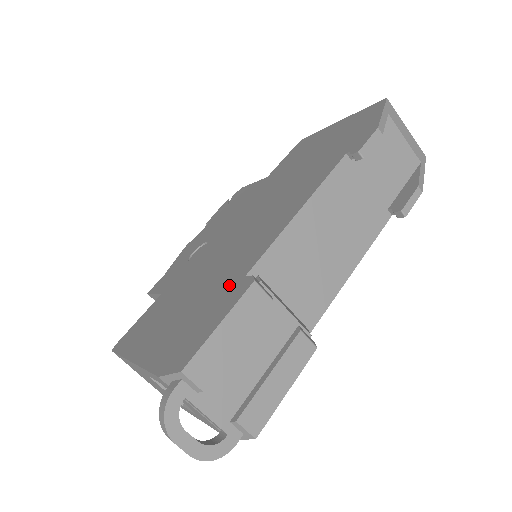
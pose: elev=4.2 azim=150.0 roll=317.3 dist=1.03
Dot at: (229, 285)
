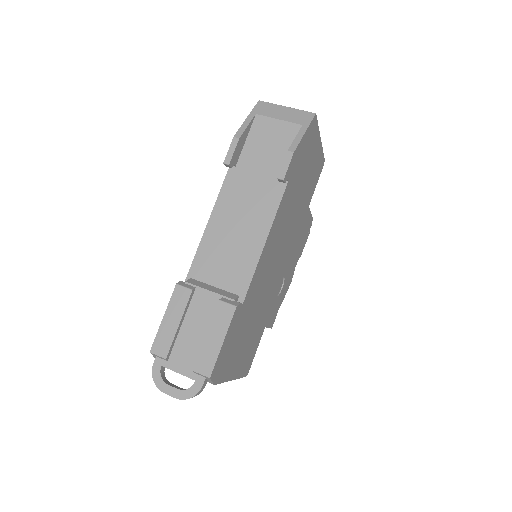
Dot at: occluded
